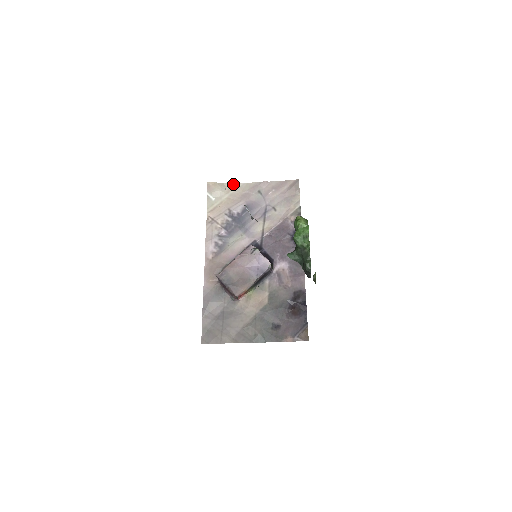
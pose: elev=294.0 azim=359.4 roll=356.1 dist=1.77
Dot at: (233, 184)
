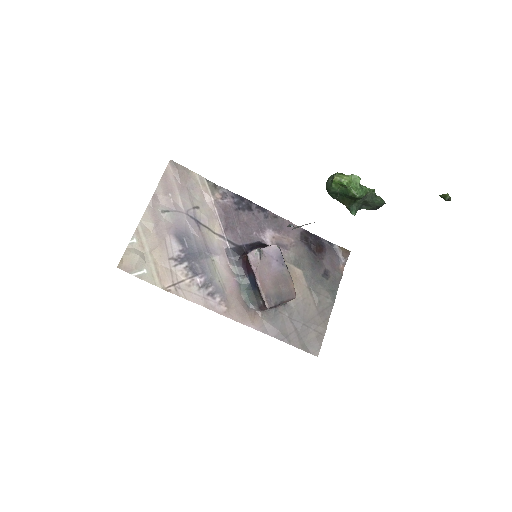
Dot at: (134, 237)
